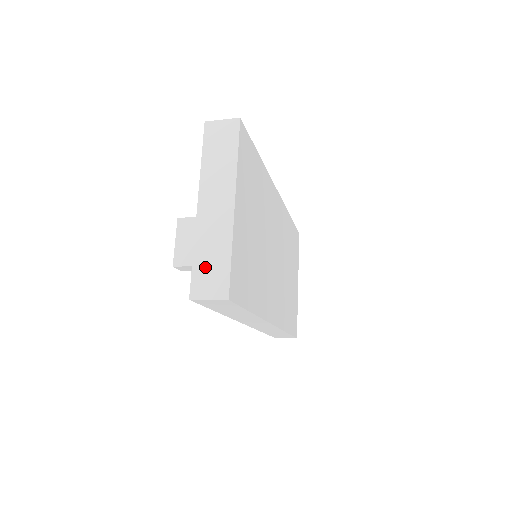
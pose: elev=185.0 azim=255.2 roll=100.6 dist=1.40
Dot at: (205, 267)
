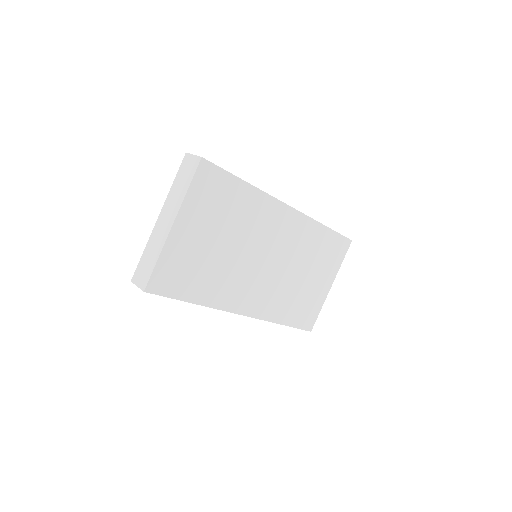
Dot at: (144, 263)
